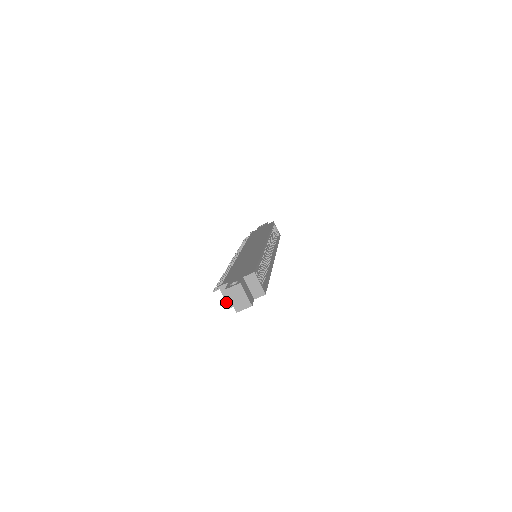
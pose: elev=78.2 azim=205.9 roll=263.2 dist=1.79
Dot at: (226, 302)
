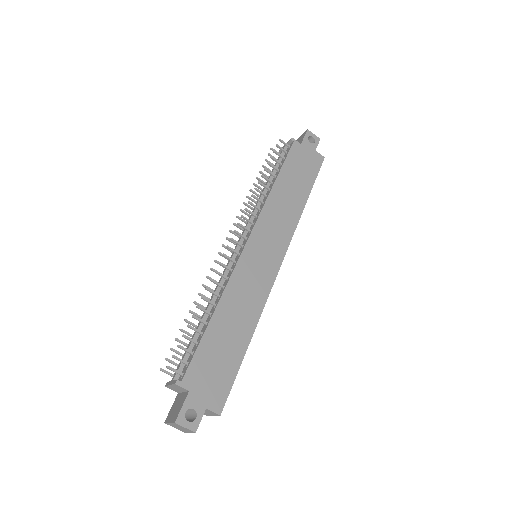
Dot at: (168, 385)
